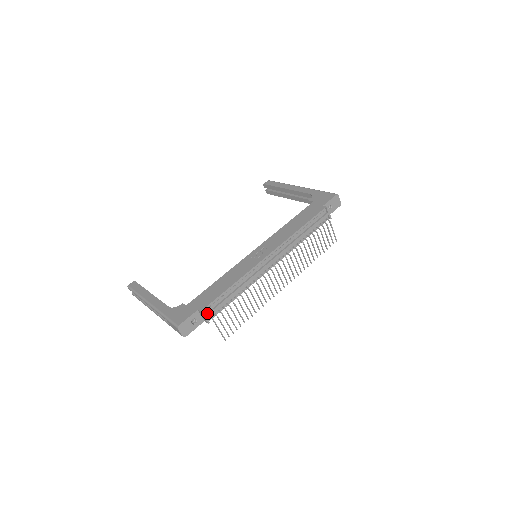
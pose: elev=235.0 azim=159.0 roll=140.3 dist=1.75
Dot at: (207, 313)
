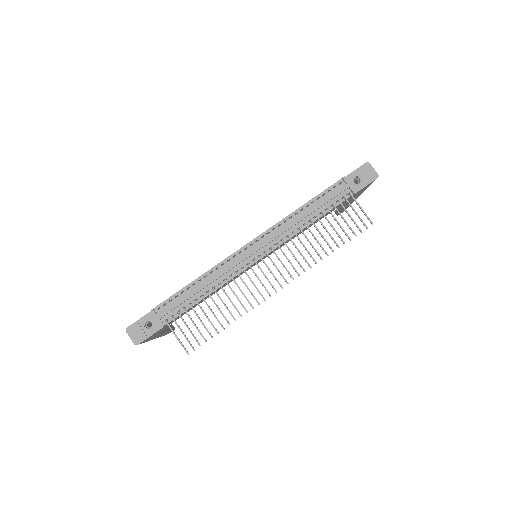
Dot at: (160, 313)
